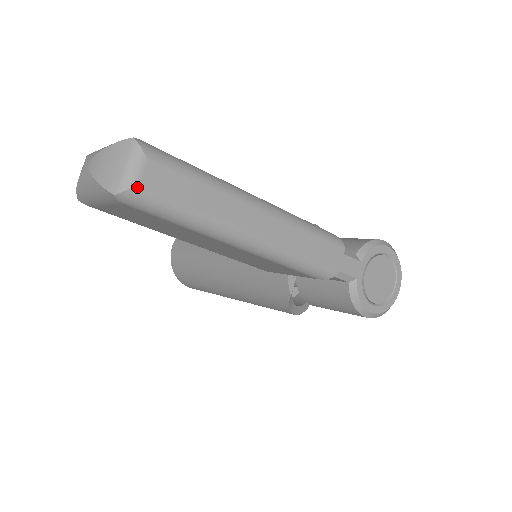
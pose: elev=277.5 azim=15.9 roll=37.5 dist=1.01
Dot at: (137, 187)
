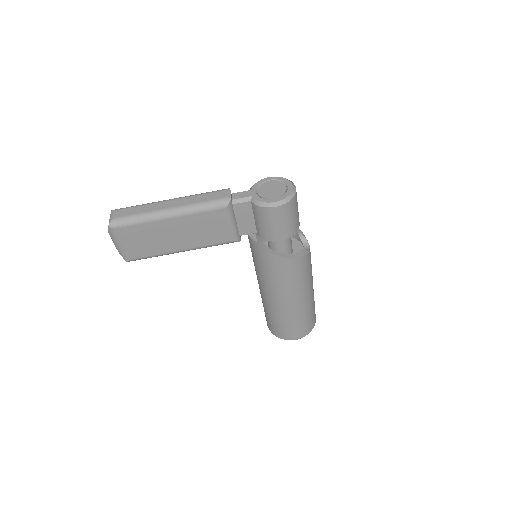
Dot at: (114, 219)
